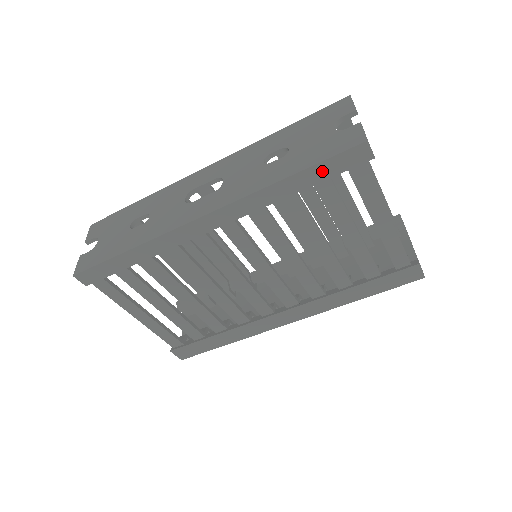
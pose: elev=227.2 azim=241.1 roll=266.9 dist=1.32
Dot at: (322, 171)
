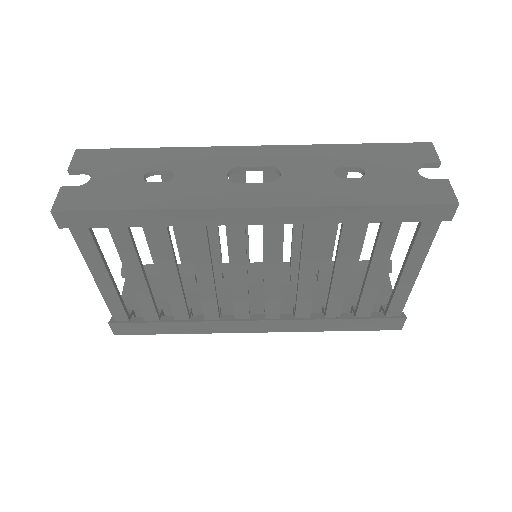
Dot at: (401, 213)
